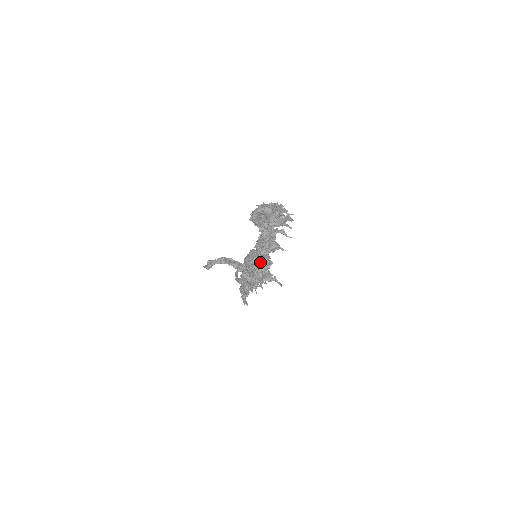
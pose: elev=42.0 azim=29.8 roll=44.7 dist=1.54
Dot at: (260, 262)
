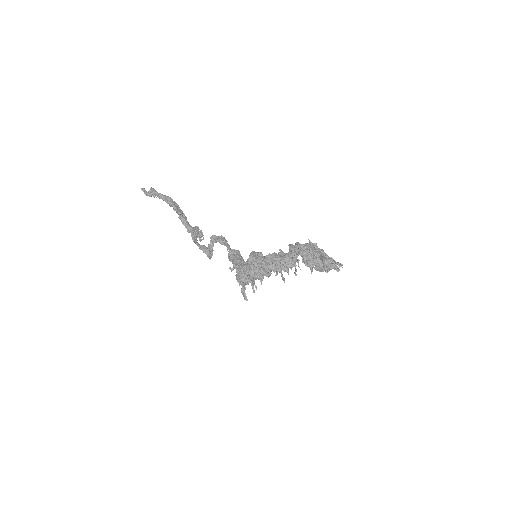
Dot at: occluded
